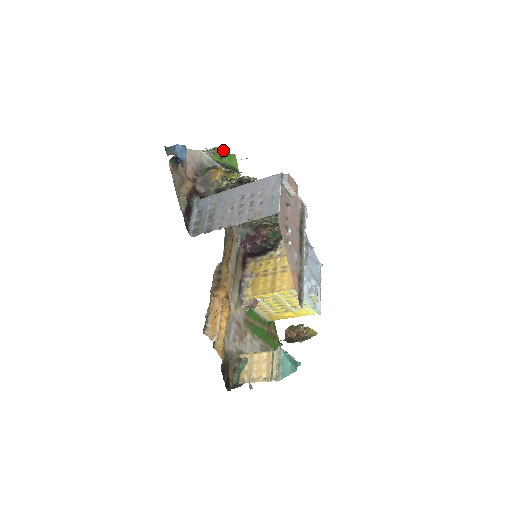
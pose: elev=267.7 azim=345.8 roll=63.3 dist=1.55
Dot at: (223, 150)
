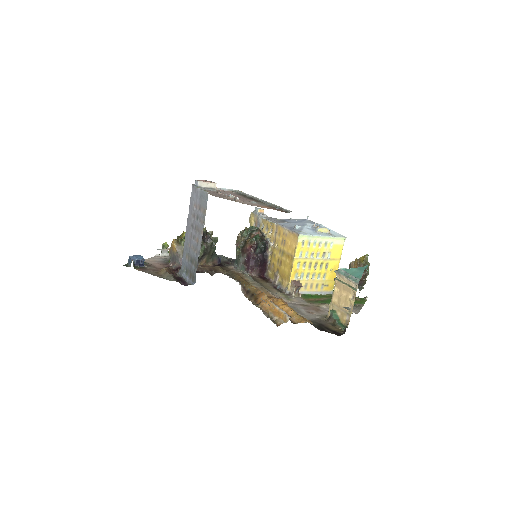
Dot at: occluded
